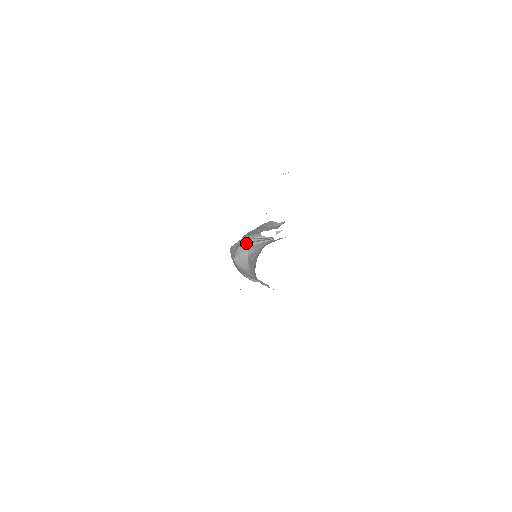
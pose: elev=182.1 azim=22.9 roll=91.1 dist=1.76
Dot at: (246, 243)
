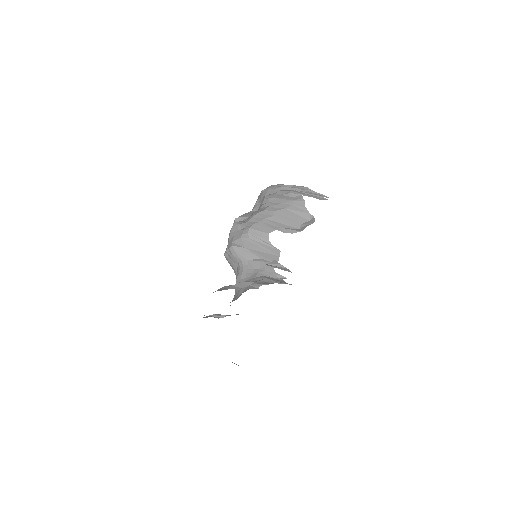
Dot at: (243, 244)
